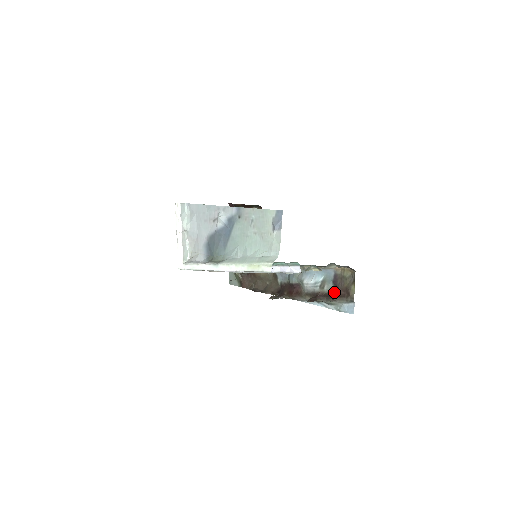
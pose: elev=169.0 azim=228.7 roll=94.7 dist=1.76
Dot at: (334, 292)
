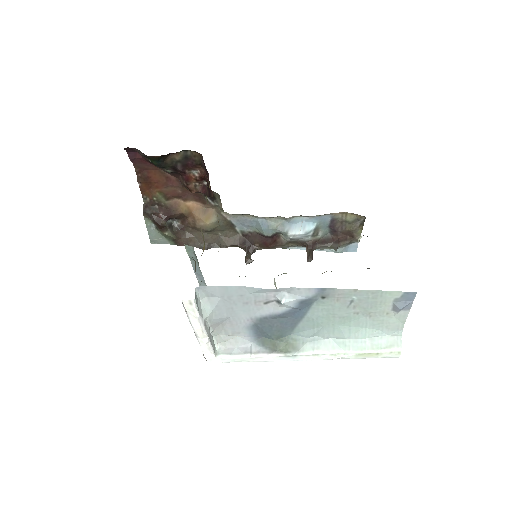
Dot at: (331, 237)
